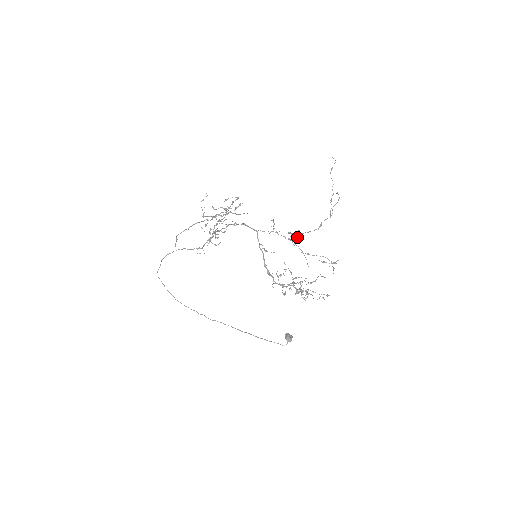
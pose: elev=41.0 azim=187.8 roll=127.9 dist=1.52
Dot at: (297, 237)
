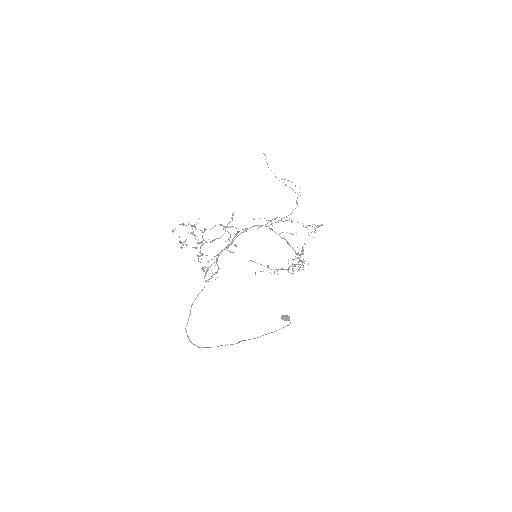
Dot at: occluded
